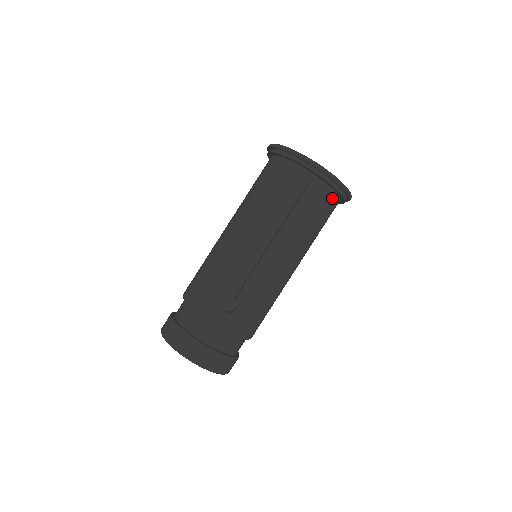
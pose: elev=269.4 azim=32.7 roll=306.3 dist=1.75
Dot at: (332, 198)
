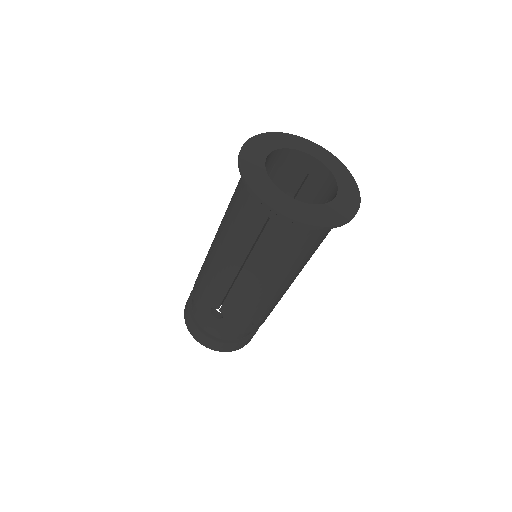
Dot at: (309, 230)
